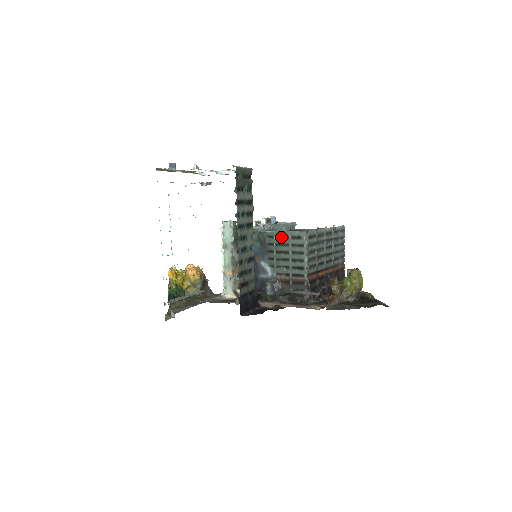
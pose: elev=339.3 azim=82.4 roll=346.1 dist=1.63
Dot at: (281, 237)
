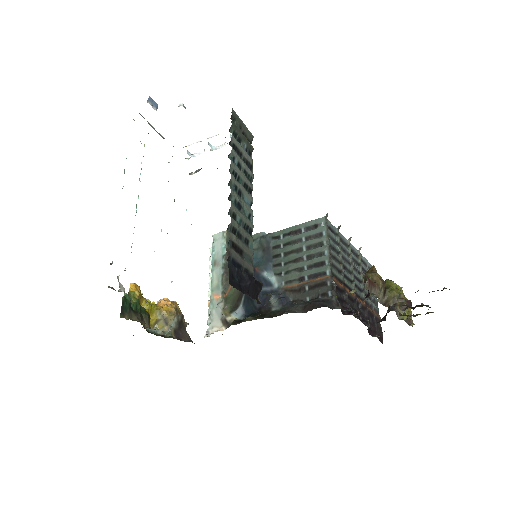
Dot at: (291, 233)
